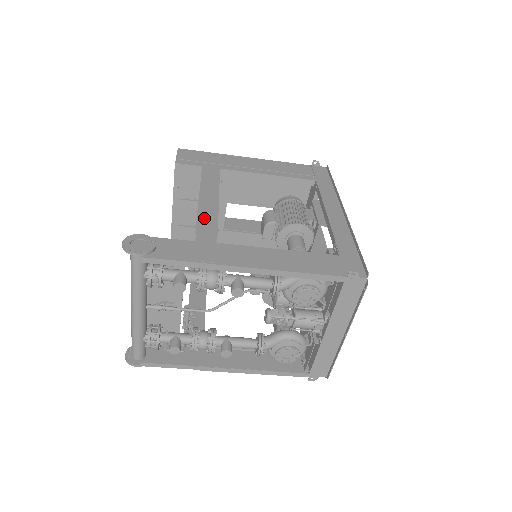
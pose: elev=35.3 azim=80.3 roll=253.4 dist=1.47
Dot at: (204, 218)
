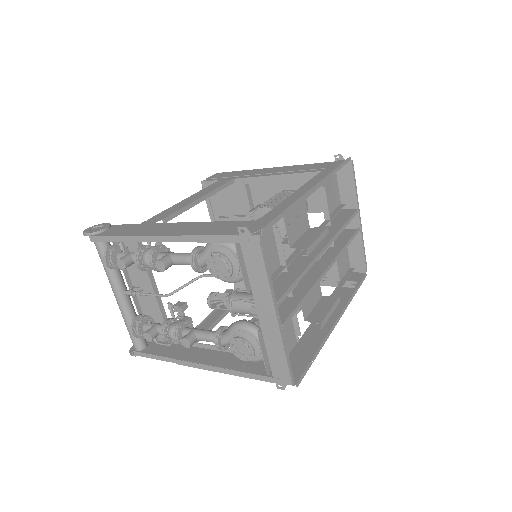
Dot at: (169, 210)
